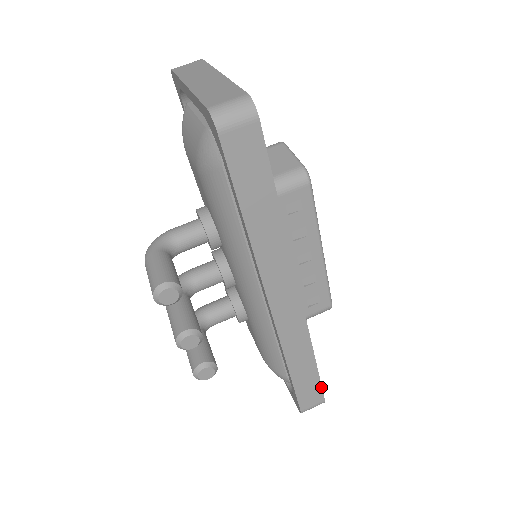
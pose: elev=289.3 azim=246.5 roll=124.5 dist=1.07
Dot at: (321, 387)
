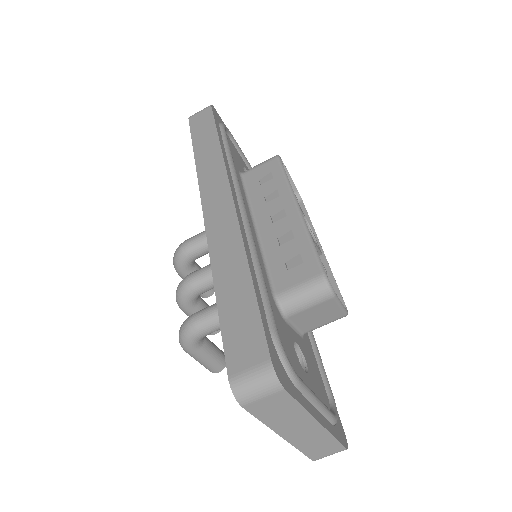
Dot at: occluded
